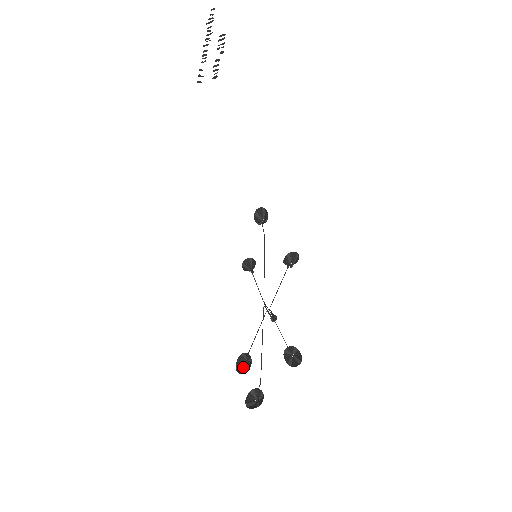
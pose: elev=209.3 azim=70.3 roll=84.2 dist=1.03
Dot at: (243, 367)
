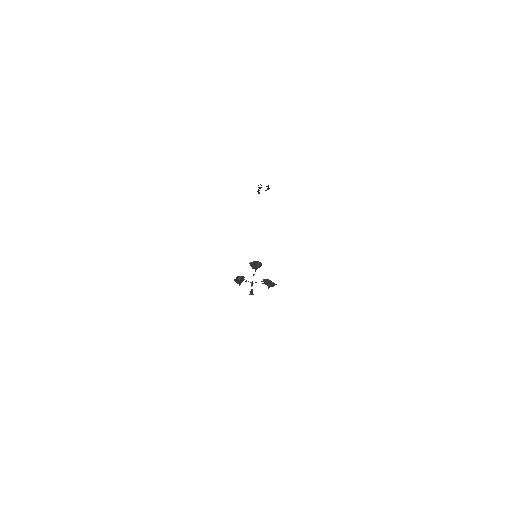
Dot at: (237, 283)
